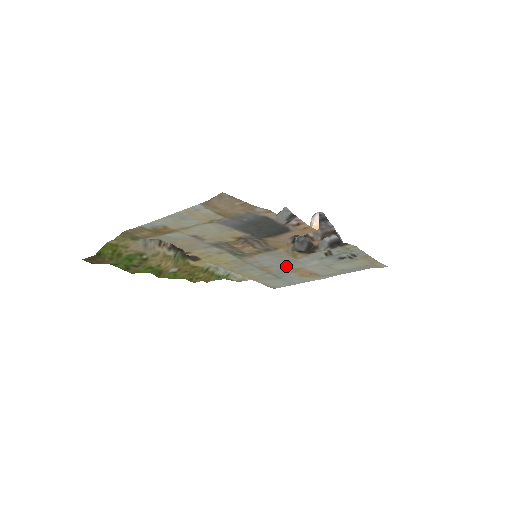
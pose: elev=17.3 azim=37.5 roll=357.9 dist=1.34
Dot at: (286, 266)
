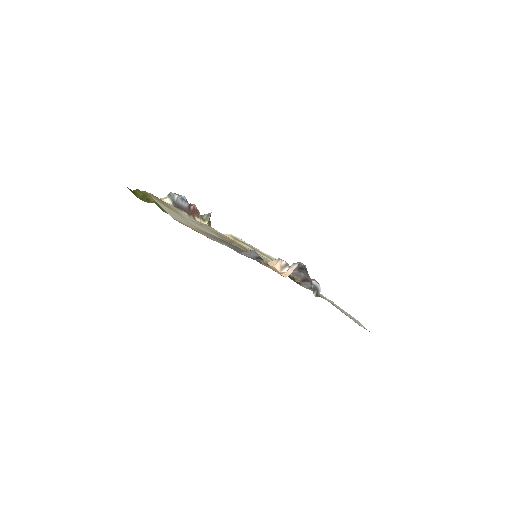
Dot at: occluded
